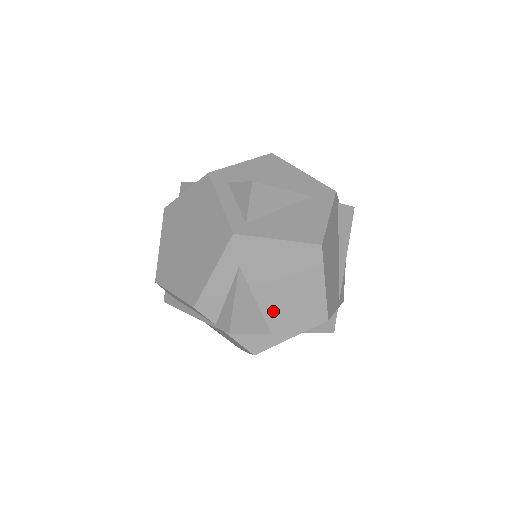
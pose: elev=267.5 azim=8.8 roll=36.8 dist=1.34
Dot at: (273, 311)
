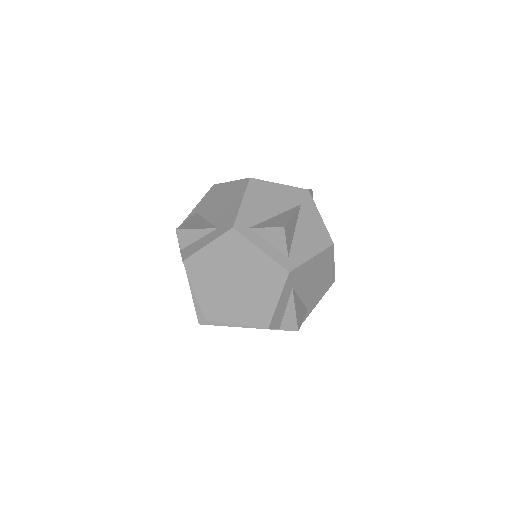
Dot at: (309, 298)
